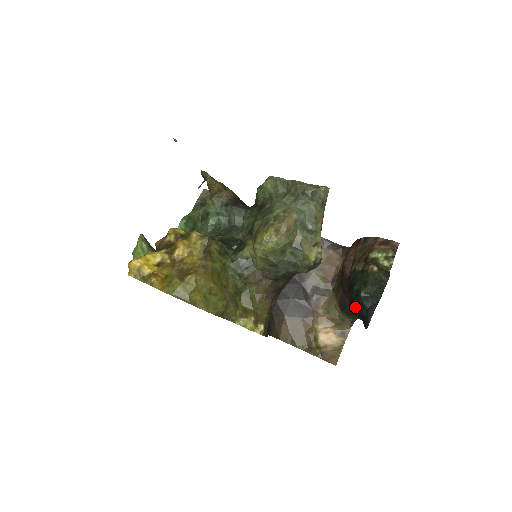
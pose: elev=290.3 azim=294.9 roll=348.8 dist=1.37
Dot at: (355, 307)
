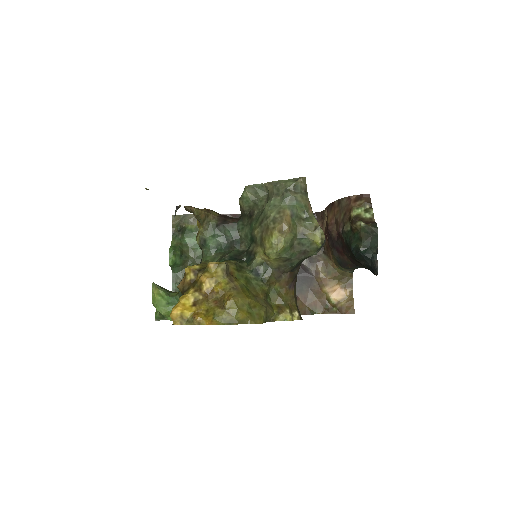
Dot at: (359, 262)
